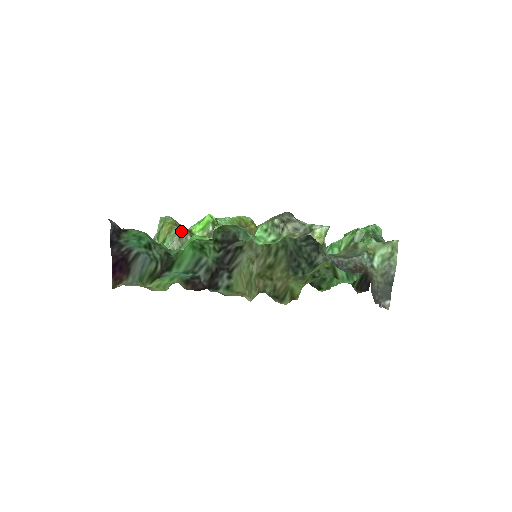
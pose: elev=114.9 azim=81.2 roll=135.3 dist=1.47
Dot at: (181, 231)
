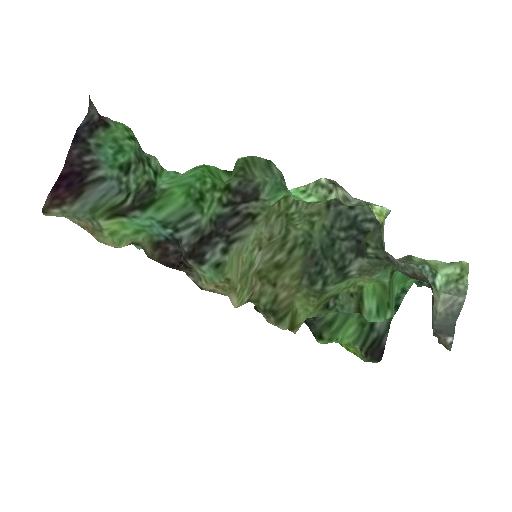
Dot at: occluded
